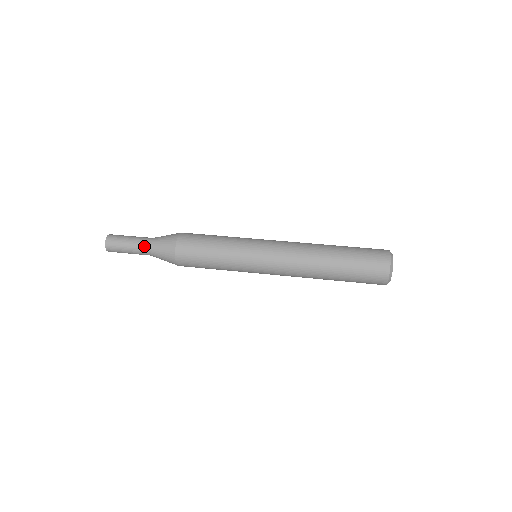
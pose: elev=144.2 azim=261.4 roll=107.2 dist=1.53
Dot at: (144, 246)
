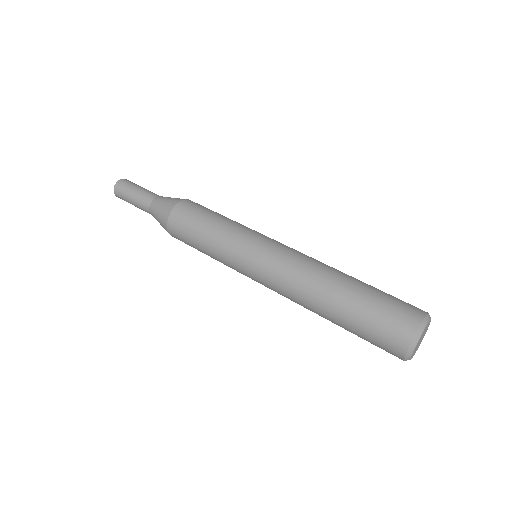
Dot at: (147, 200)
